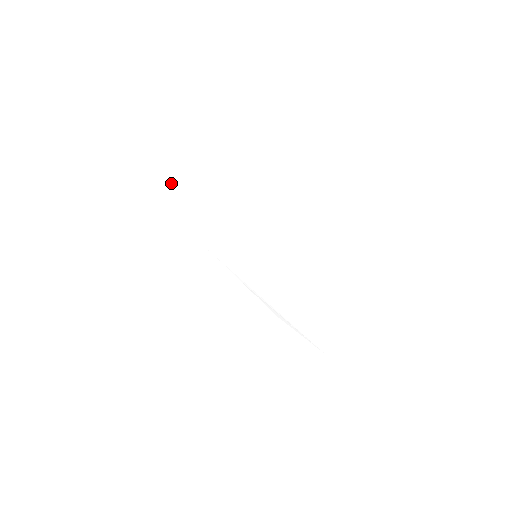
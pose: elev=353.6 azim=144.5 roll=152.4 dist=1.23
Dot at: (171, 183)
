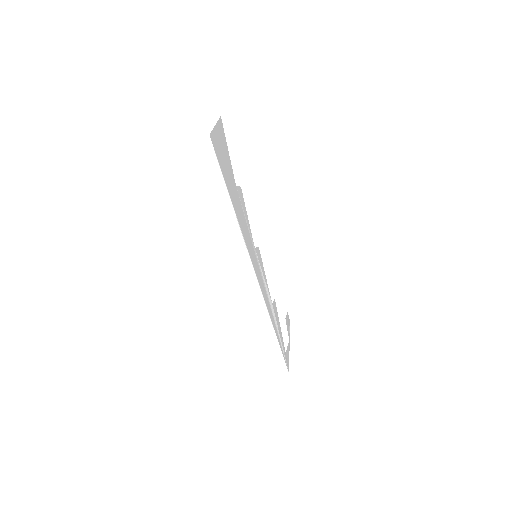
Dot at: (224, 164)
